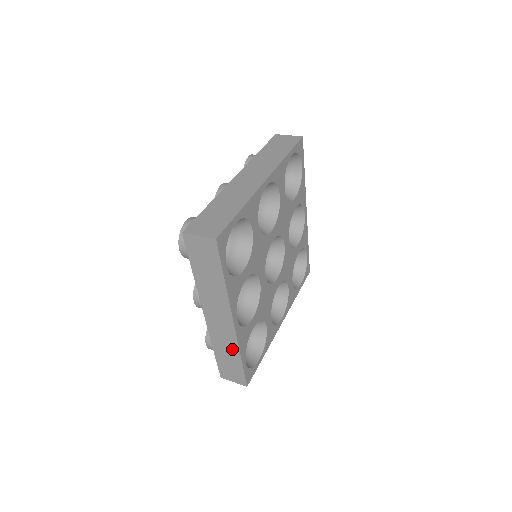
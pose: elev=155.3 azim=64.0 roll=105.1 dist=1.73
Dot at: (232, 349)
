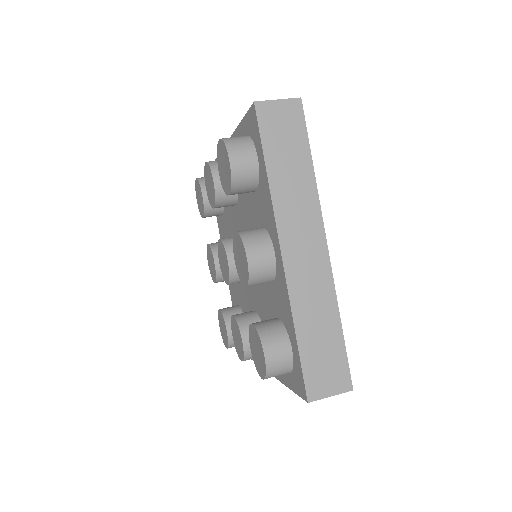
Dot at: occluded
